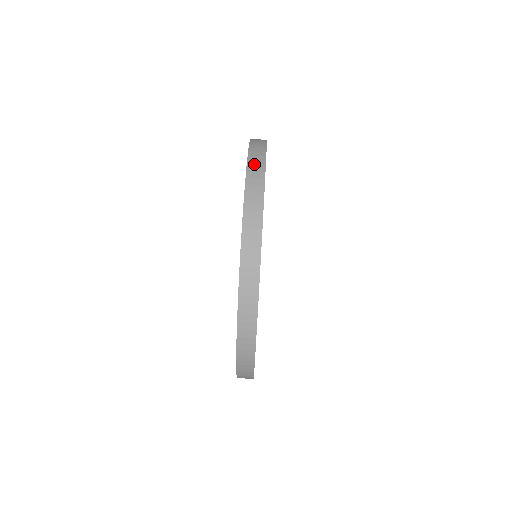
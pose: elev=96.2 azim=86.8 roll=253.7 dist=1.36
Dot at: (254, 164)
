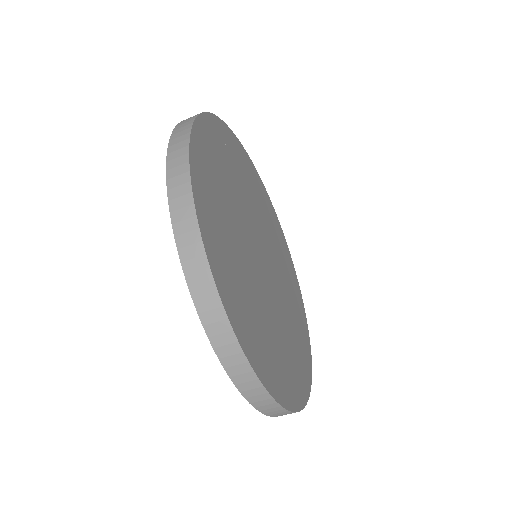
Dot at: (232, 364)
